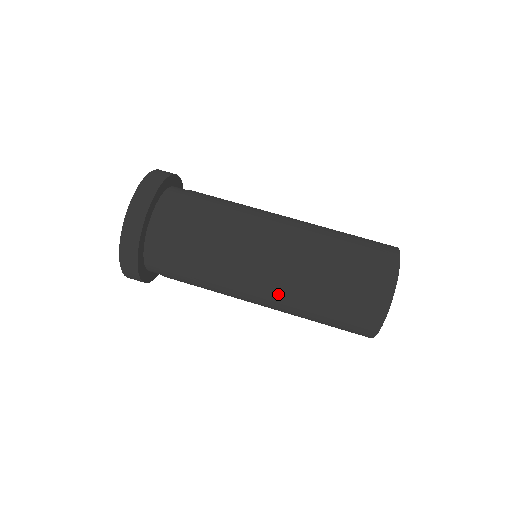
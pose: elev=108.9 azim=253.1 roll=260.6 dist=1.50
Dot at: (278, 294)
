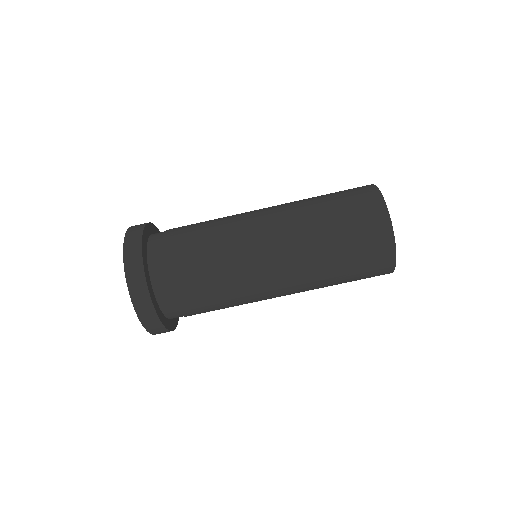
Dot at: occluded
